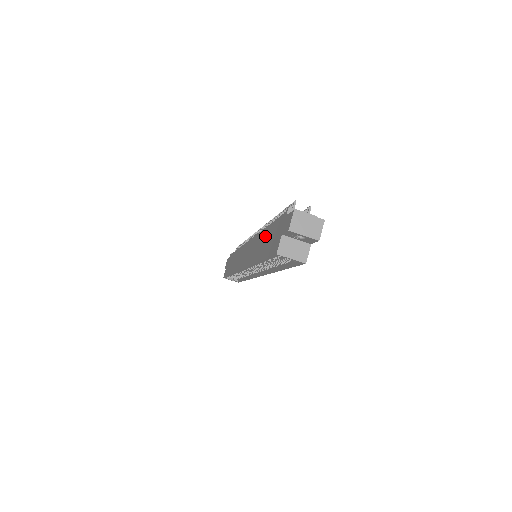
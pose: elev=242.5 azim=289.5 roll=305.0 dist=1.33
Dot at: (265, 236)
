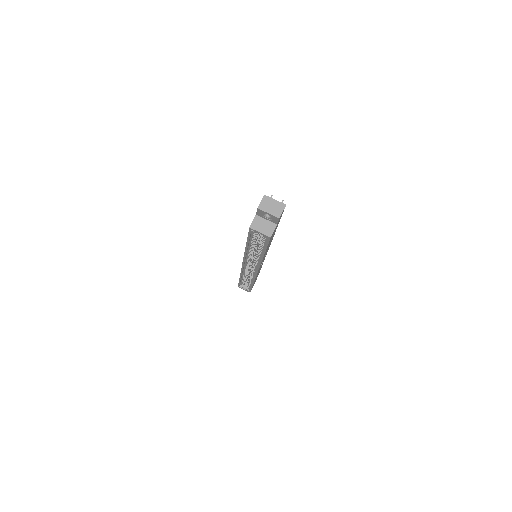
Dot at: occluded
